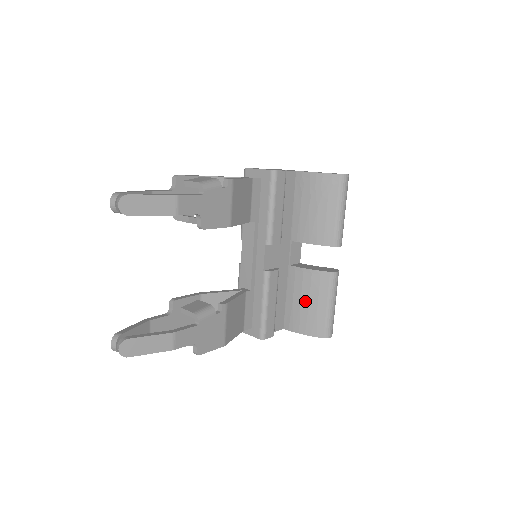
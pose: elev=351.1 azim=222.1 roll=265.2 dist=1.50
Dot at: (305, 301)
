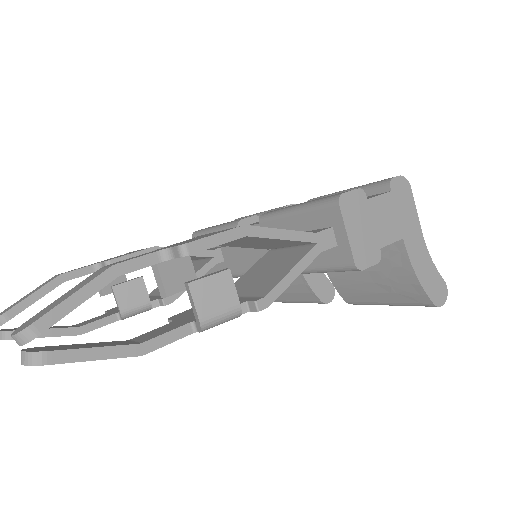
Dot at: occluded
